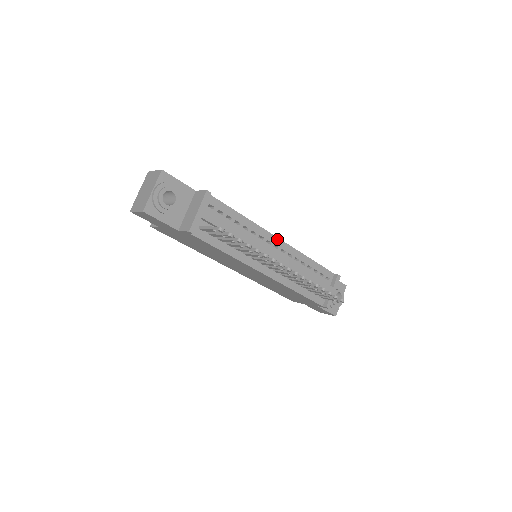
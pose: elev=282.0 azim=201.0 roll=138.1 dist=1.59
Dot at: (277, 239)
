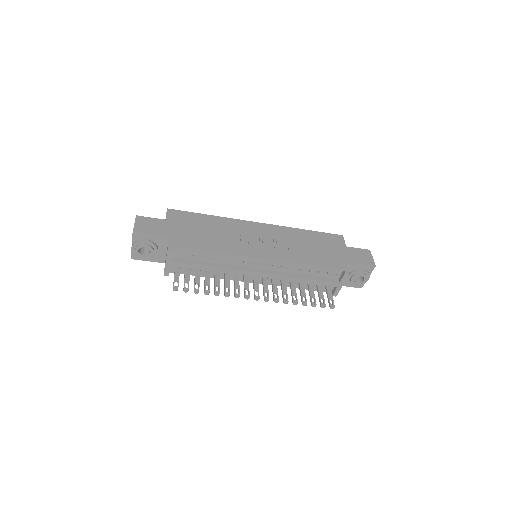
Dot at: (260, 259)
